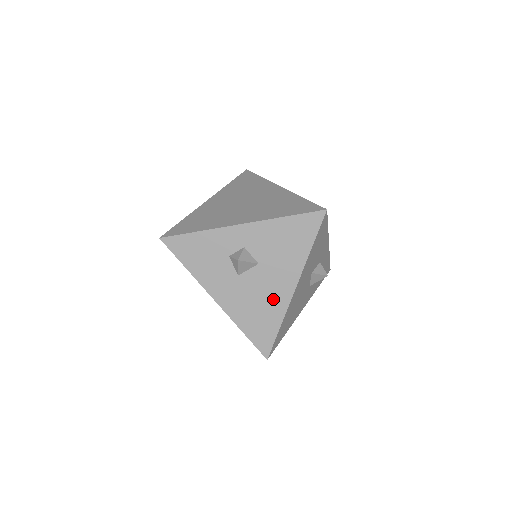
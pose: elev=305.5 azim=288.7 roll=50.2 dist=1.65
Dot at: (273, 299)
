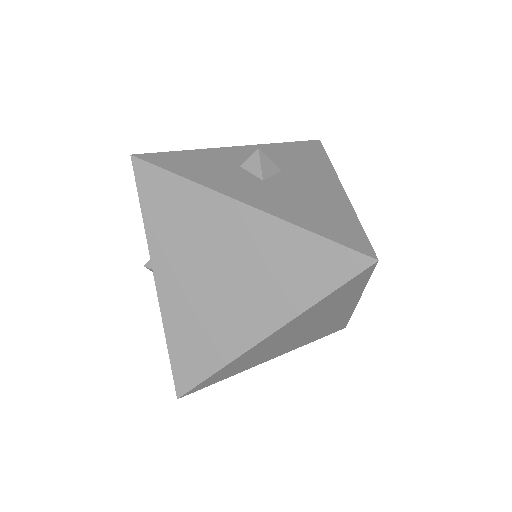
Dot at: (325, 197)
